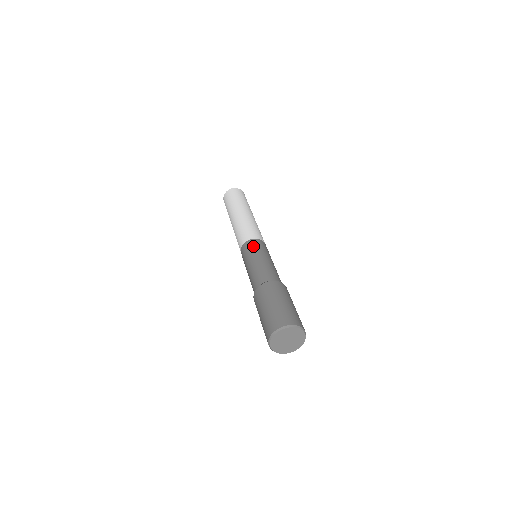
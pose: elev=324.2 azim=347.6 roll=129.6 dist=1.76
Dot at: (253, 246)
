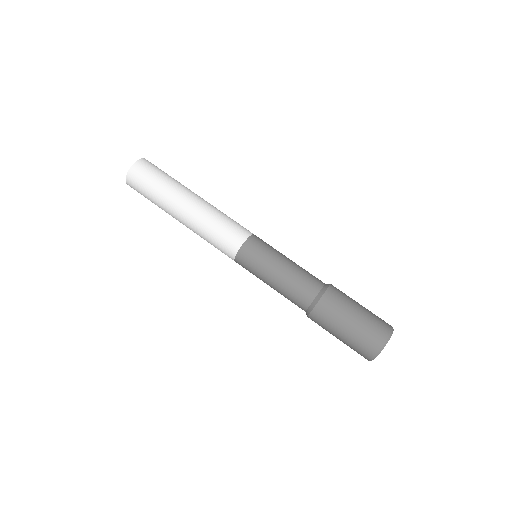
Dot at: (250, 263)
